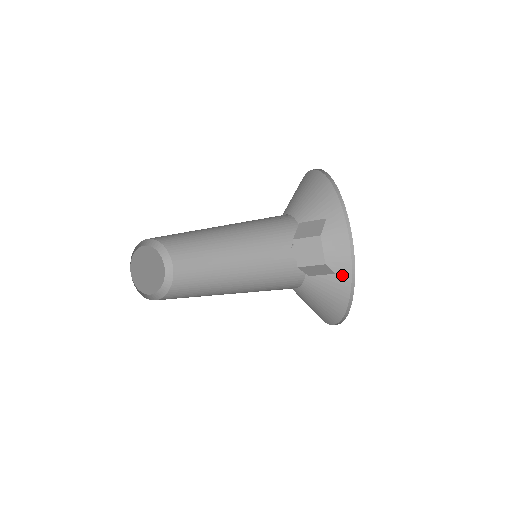
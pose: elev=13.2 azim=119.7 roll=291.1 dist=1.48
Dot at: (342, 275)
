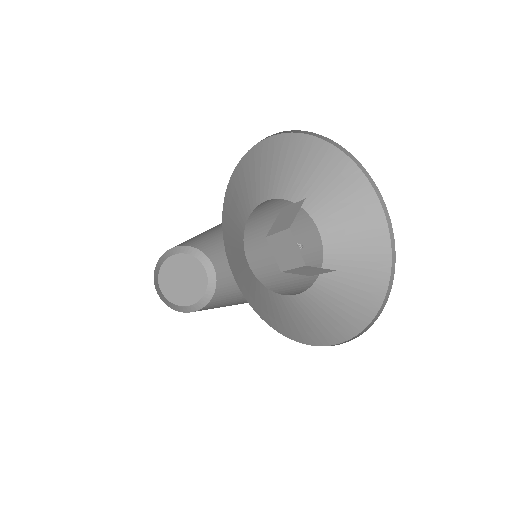
Dot at: (341, 327)
